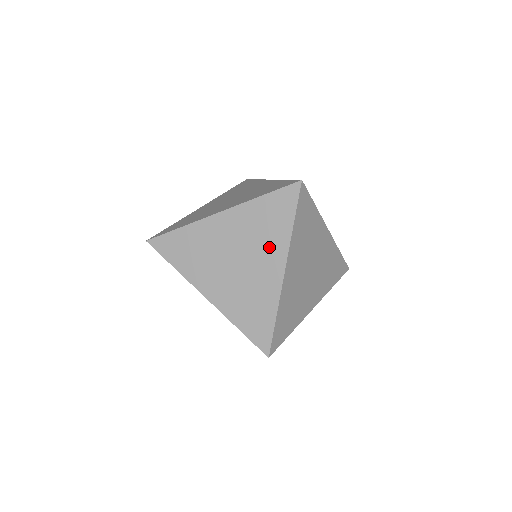
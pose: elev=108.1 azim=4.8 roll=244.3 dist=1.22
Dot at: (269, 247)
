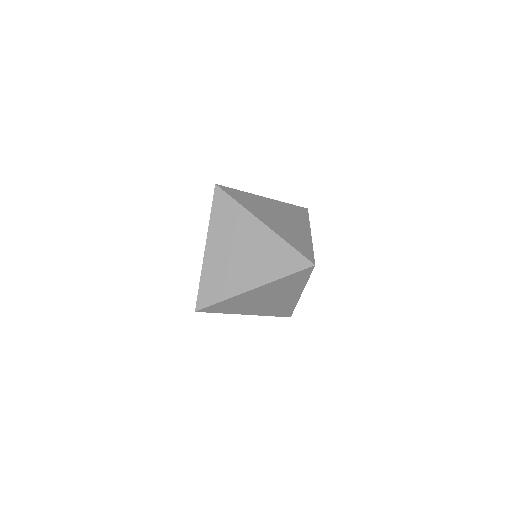
Dot at: (243, 226)
